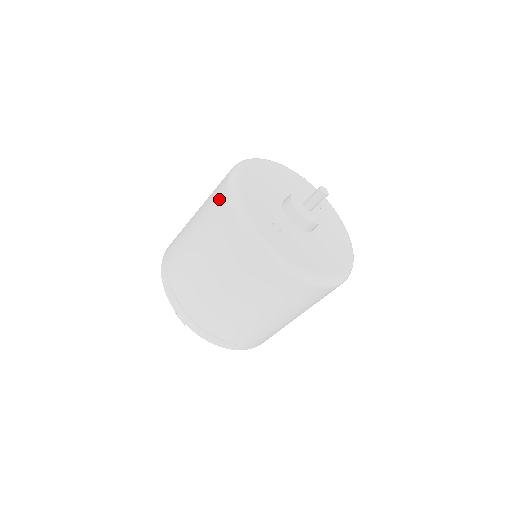
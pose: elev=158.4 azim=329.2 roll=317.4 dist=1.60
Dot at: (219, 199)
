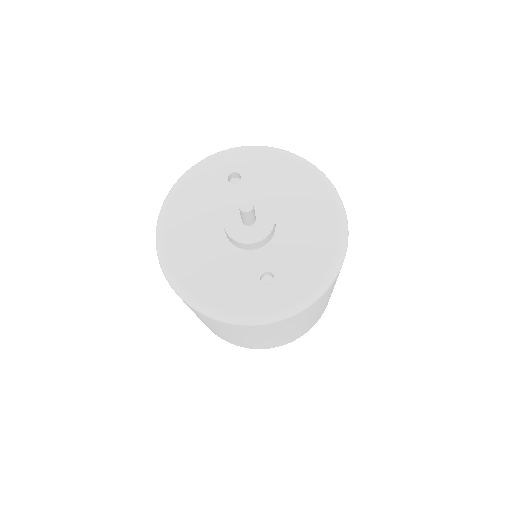
Dot at: (207, 319)
